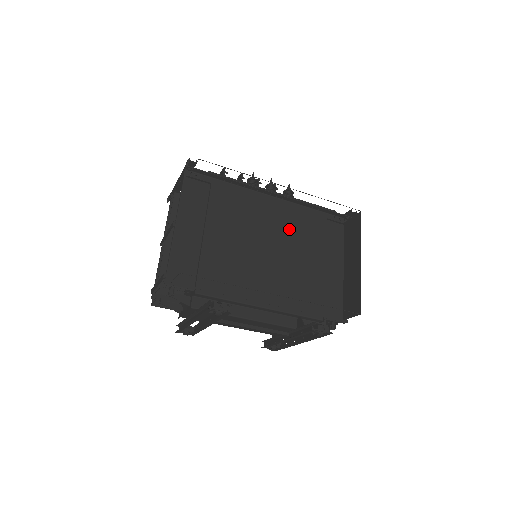
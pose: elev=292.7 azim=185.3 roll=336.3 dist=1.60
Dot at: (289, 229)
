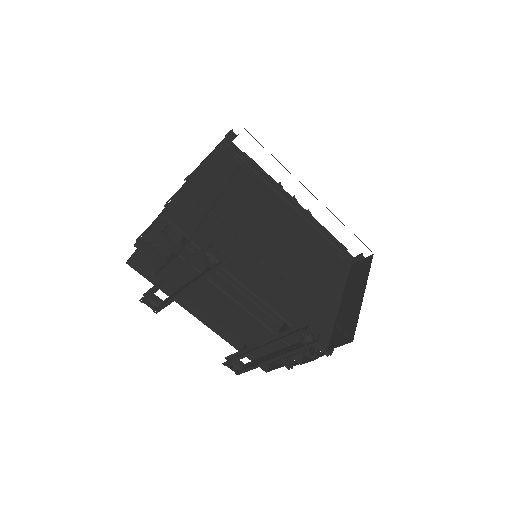
Dot at: (299, 241)
